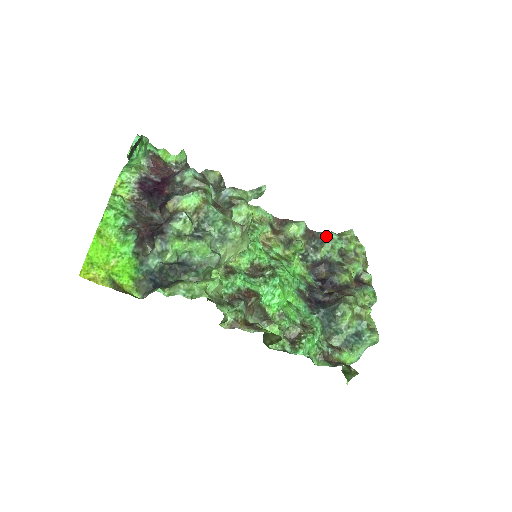
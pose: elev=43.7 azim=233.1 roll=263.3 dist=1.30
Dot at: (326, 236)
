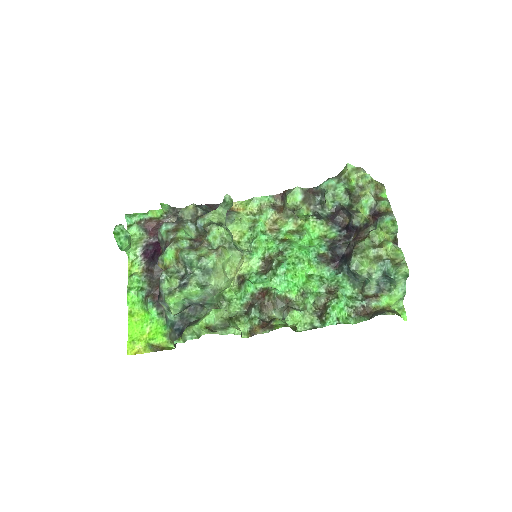
Dot at: (324, 187)
